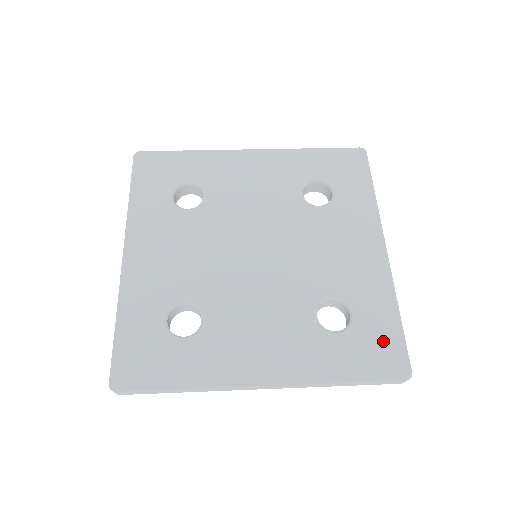
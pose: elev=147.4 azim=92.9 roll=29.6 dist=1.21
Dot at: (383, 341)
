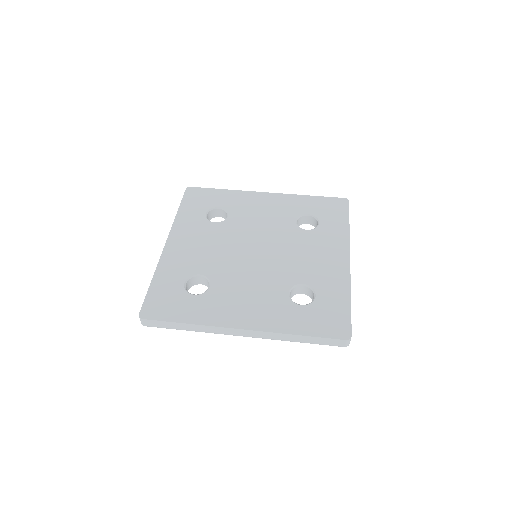
Dot at: (334, 314)
